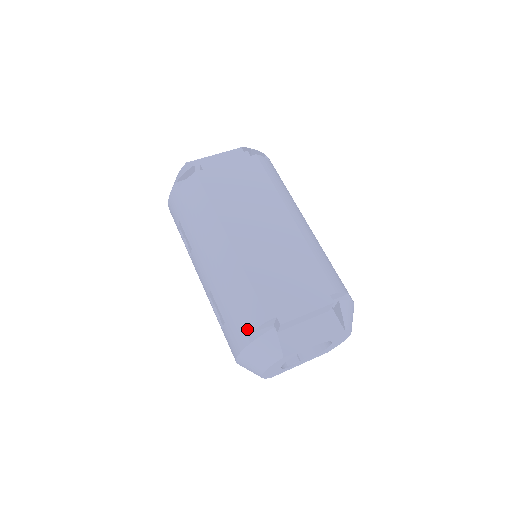
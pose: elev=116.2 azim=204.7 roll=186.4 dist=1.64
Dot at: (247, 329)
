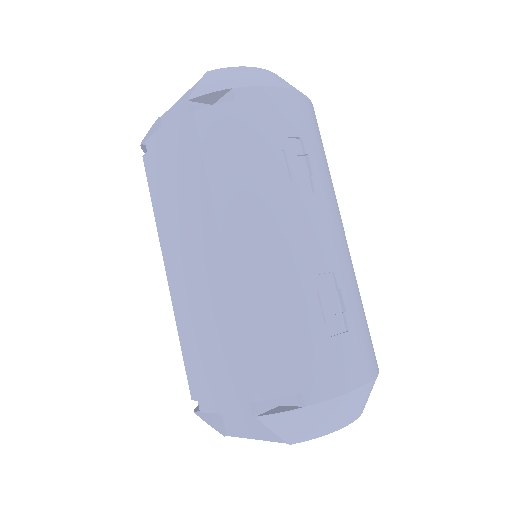
Dot at: occluded
